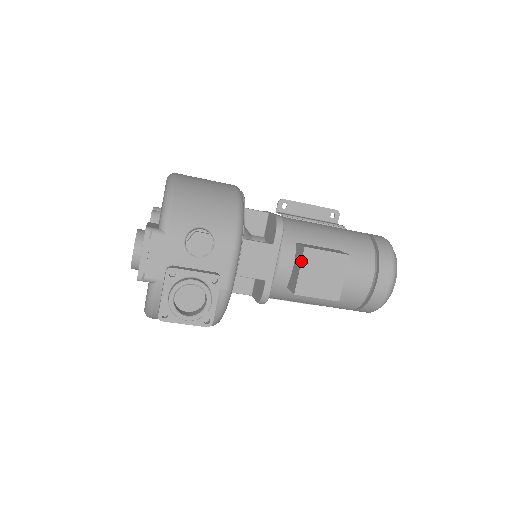
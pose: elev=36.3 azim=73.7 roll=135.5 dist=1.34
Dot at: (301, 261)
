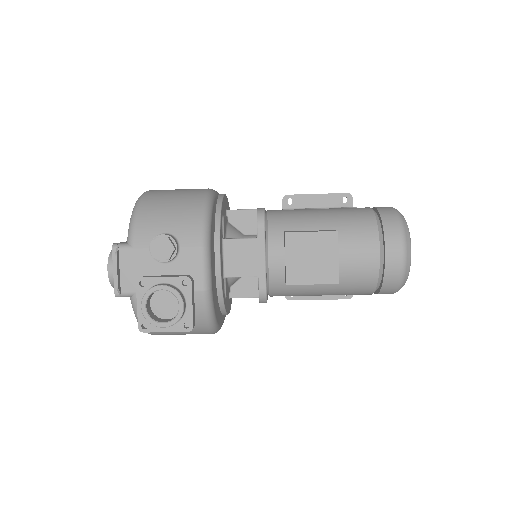
Dot at: (285, 248)
